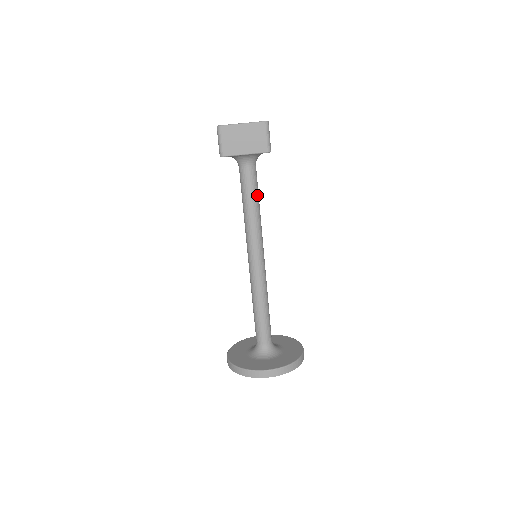
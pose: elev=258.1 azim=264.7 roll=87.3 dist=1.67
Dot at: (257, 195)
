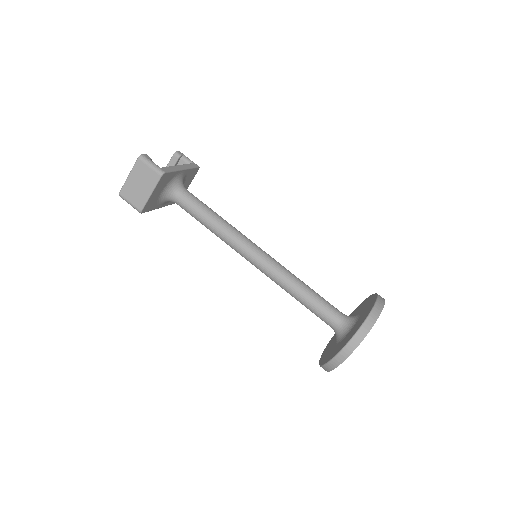
Dot at: (206, 210)
